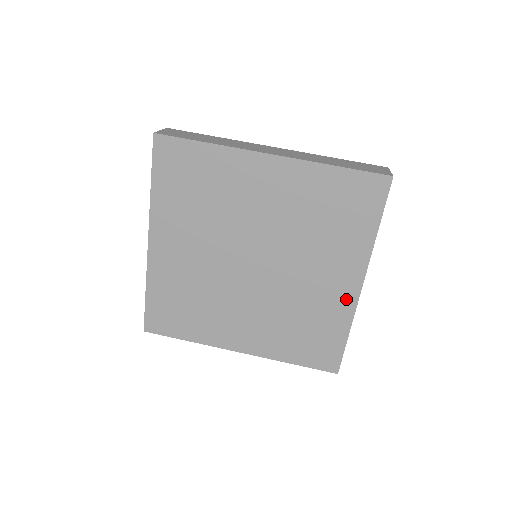
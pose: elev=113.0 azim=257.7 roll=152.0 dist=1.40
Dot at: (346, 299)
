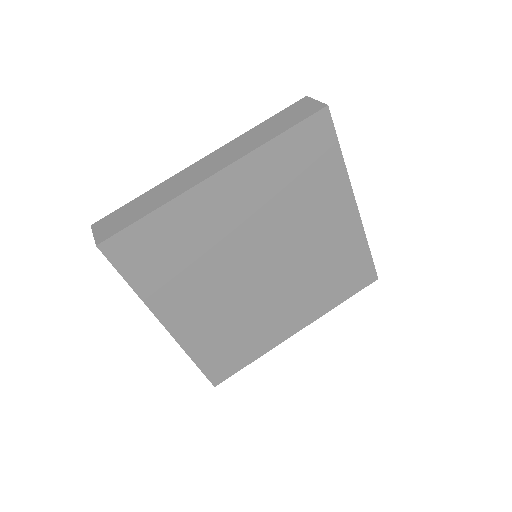
Dot at: (351, 226)
